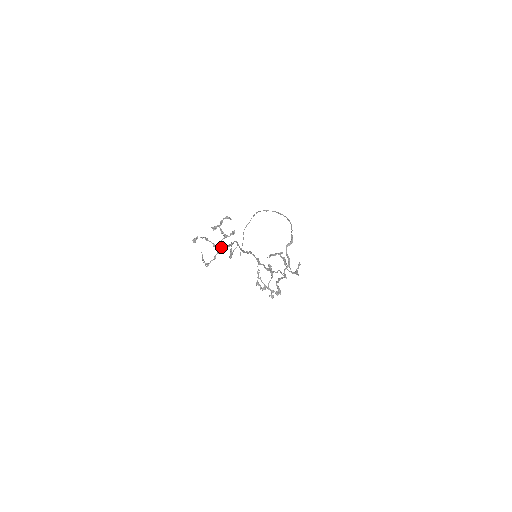
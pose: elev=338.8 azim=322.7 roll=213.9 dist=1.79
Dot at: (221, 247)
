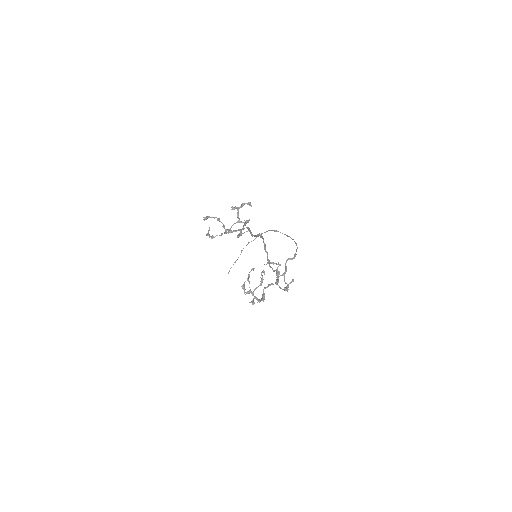
Dot at: (230, 229)
